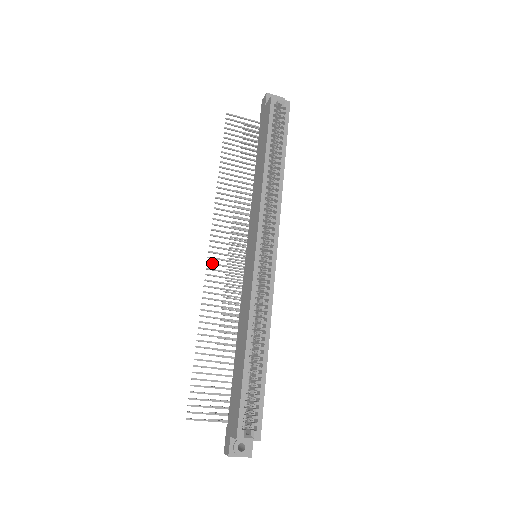
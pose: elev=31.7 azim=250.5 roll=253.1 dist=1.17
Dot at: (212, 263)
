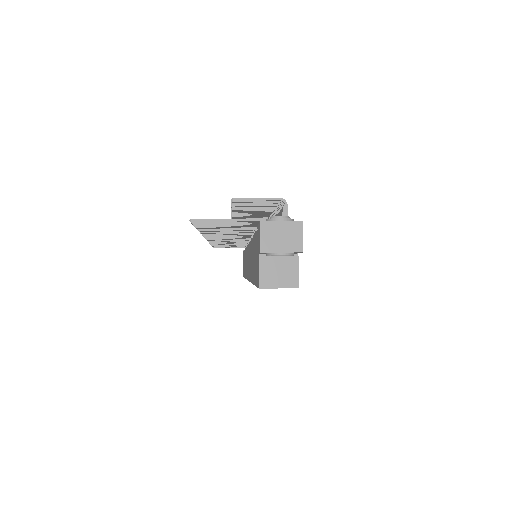
Dot at: occluded
